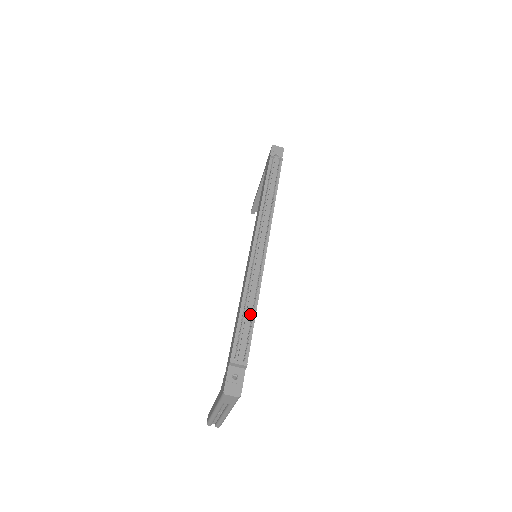
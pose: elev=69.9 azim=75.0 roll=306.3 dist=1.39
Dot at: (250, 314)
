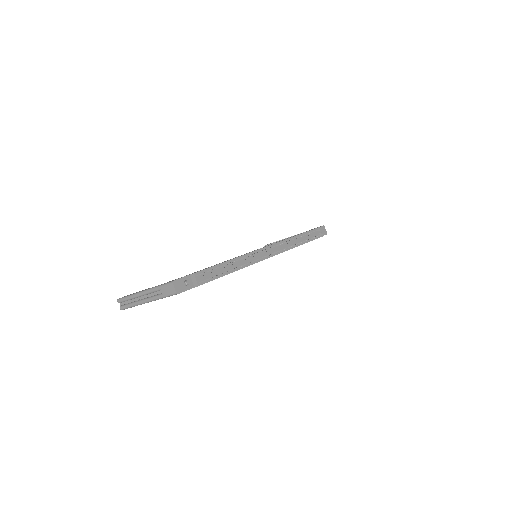
Dot at: (227, 270)
